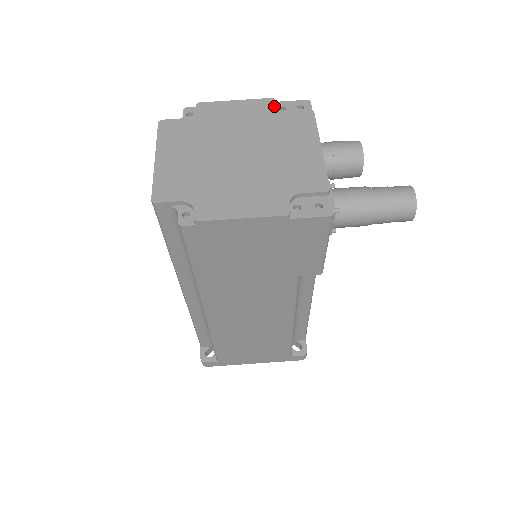
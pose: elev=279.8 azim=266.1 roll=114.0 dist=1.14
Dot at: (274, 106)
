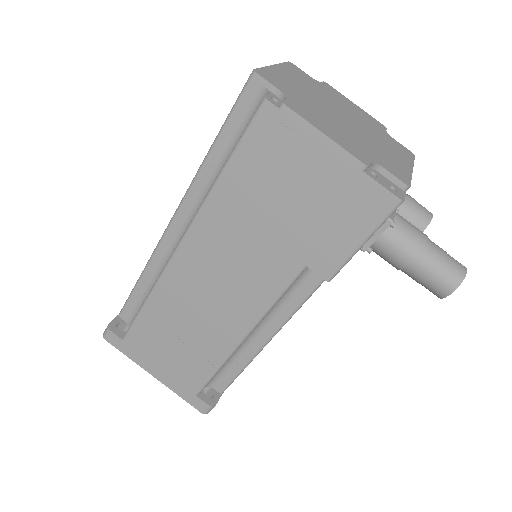
Dot at: (385, 129)
